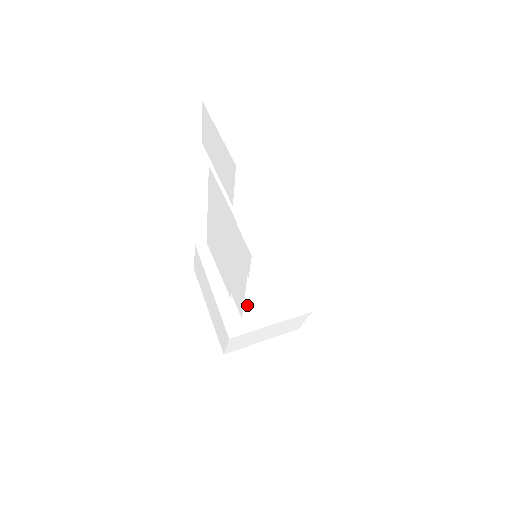
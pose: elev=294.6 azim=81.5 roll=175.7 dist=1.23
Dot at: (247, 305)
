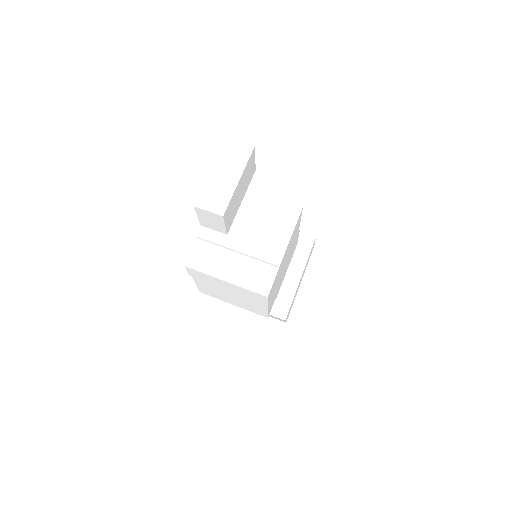
Dot at: (200, 288)
